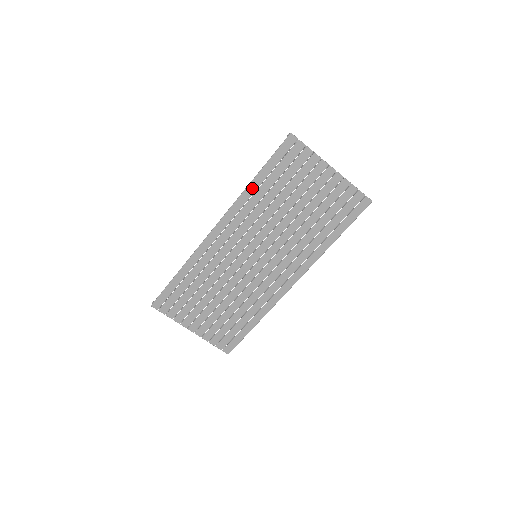
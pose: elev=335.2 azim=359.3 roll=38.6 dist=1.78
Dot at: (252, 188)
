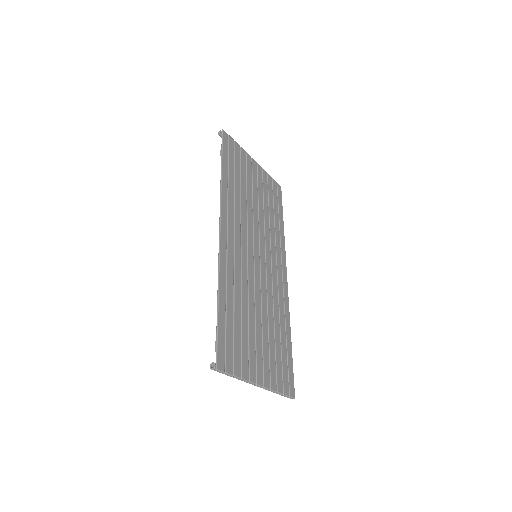
Dot at: (224, 181)
